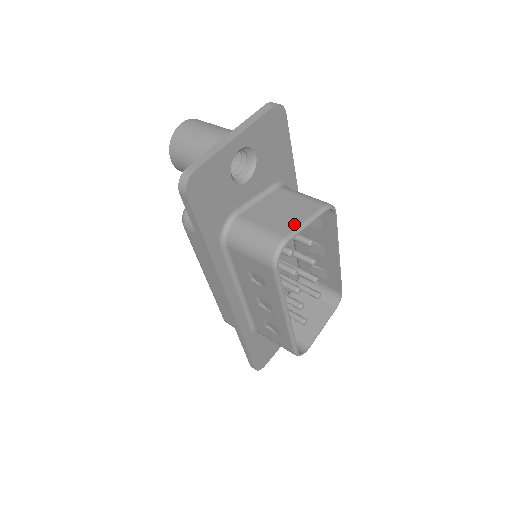
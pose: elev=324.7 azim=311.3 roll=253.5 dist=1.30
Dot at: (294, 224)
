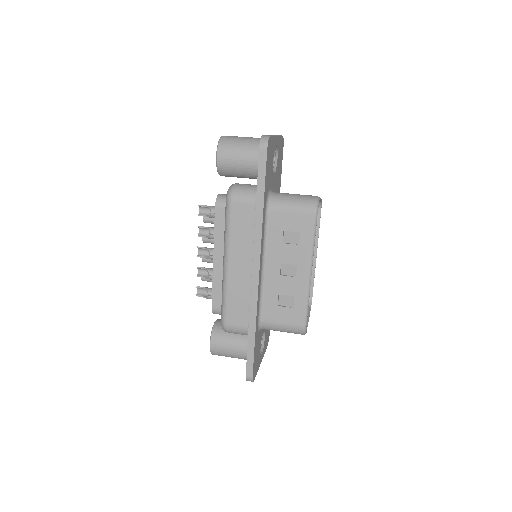
Dot at: occluded
